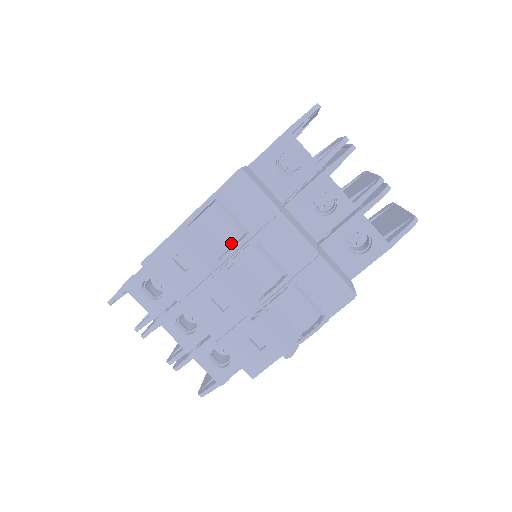
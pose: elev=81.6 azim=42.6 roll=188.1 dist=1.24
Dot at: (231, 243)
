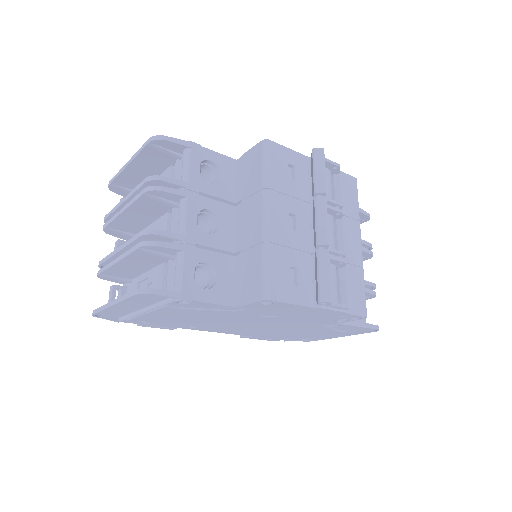
Dot at: occluded
